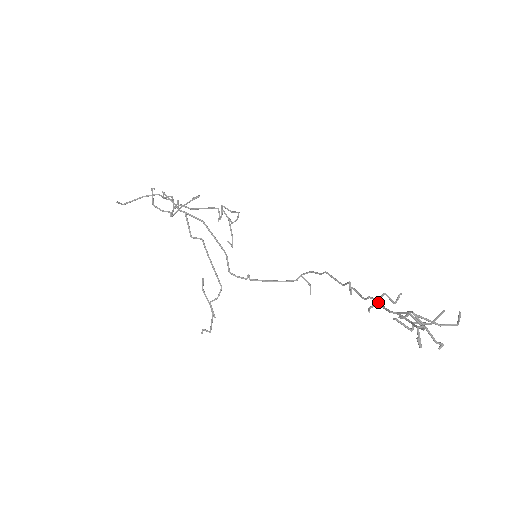
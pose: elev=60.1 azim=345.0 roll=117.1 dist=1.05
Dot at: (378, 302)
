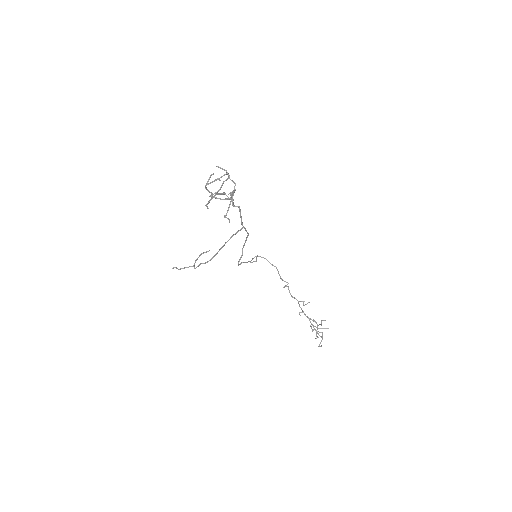
Dot at: occluded
